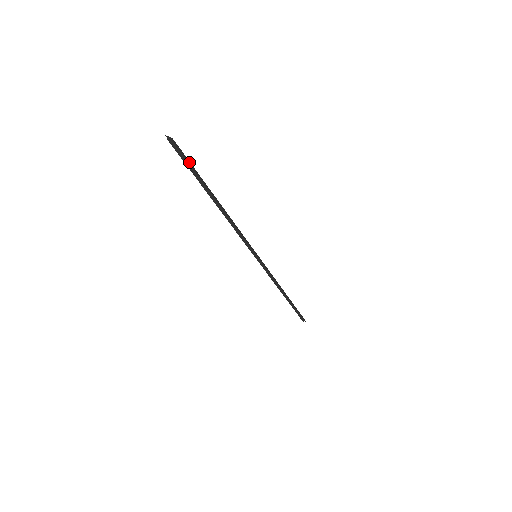
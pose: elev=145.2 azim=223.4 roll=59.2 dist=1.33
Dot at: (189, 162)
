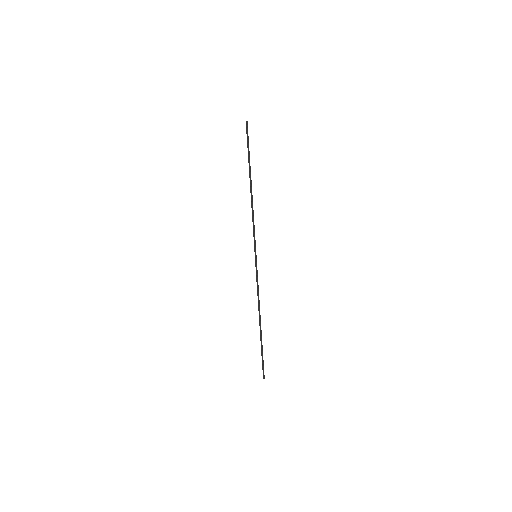
Dot at: occluded
